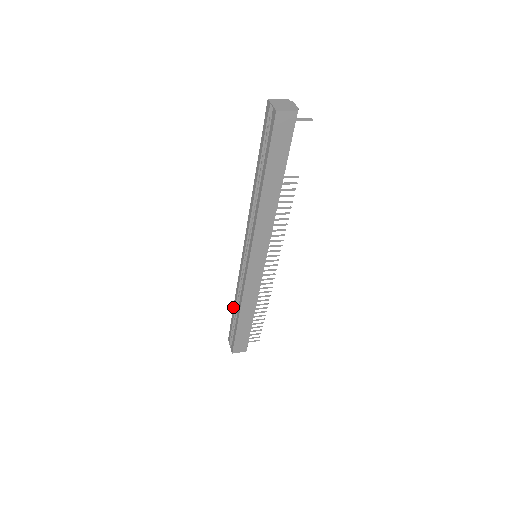
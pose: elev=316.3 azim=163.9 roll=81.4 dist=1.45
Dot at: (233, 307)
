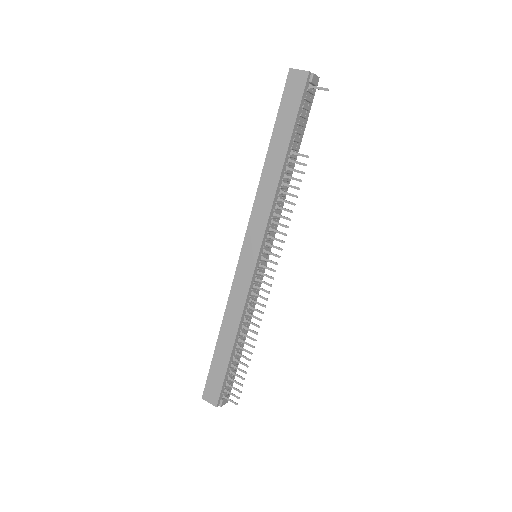
Dot at: occluded
